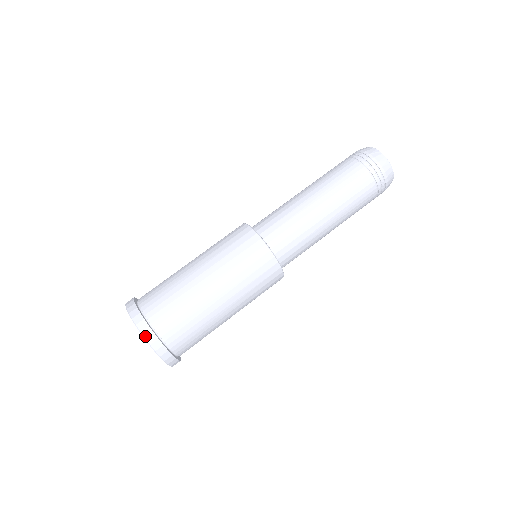
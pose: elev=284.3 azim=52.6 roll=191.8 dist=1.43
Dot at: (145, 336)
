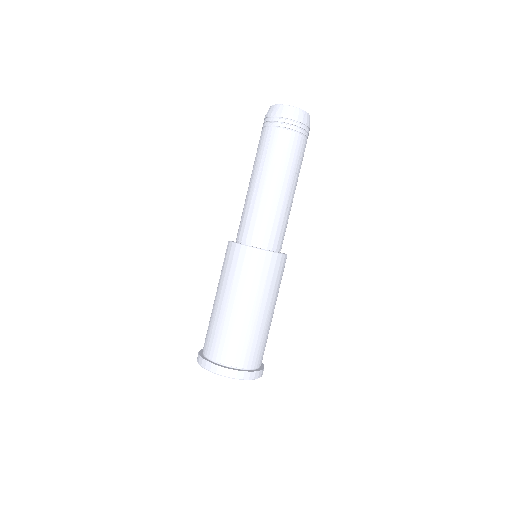
Dot at: occluded
